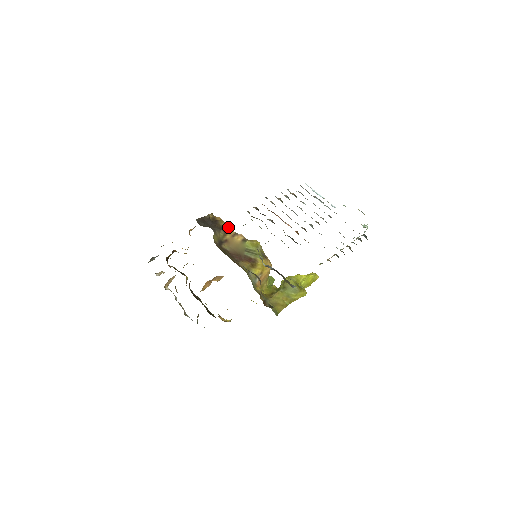
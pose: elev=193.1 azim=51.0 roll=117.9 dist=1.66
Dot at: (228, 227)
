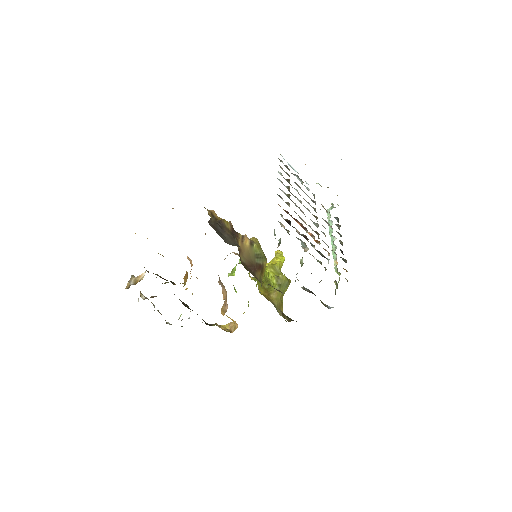
Dot at: (233, 229)
